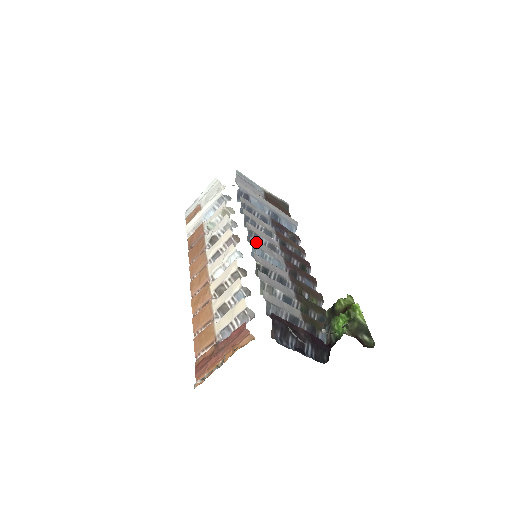
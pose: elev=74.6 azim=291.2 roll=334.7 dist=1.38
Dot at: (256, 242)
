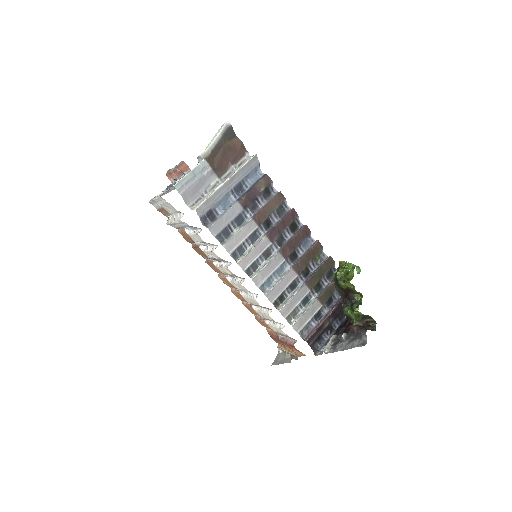
Dot at: (258, 277)
